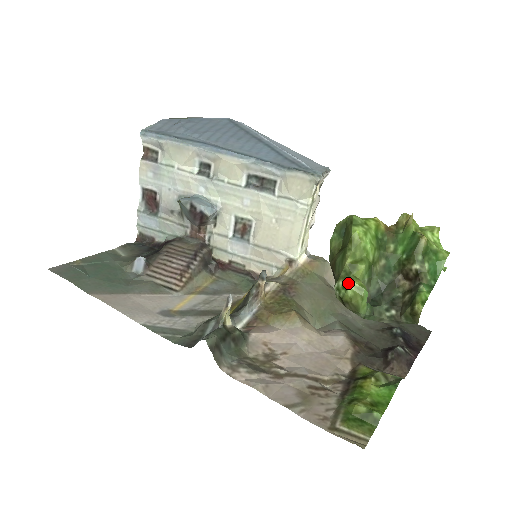
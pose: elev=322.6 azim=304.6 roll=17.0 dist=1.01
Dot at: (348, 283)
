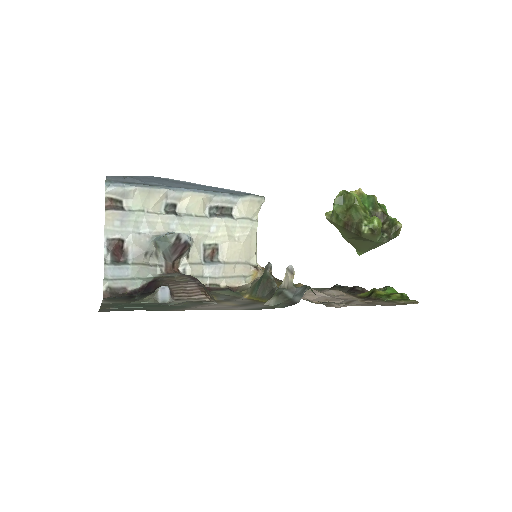
Dot at: (371, 219)
